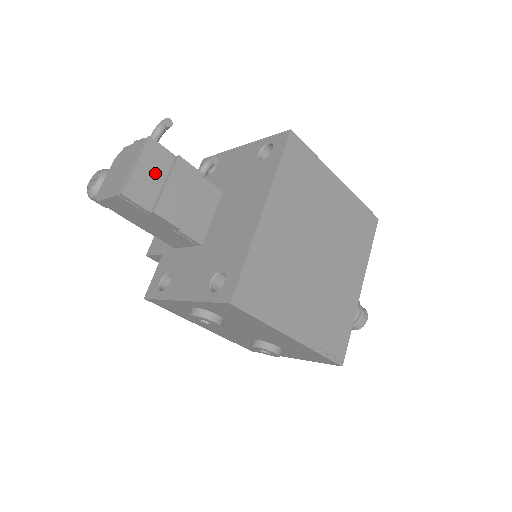
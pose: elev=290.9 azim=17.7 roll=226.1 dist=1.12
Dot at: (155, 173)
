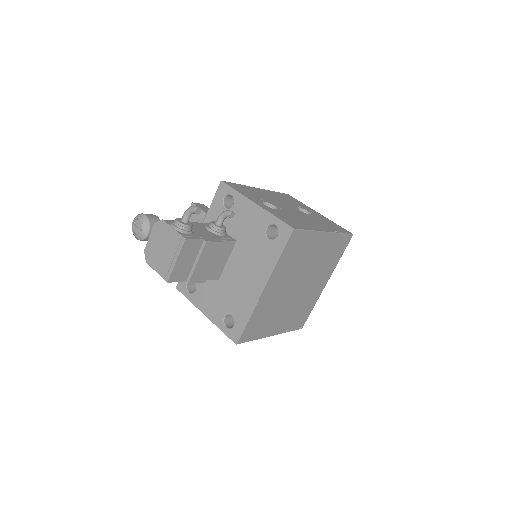
Dot at: (189, 258)
